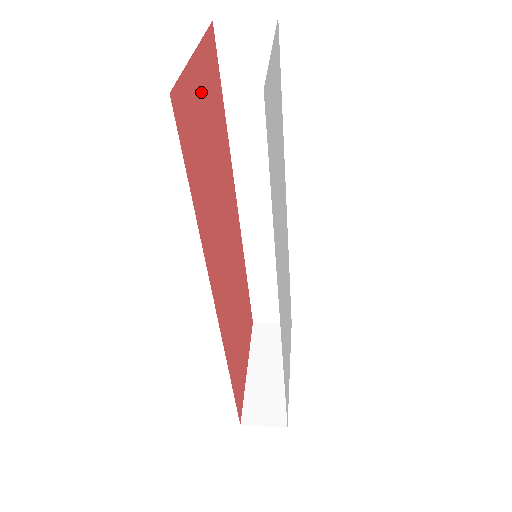
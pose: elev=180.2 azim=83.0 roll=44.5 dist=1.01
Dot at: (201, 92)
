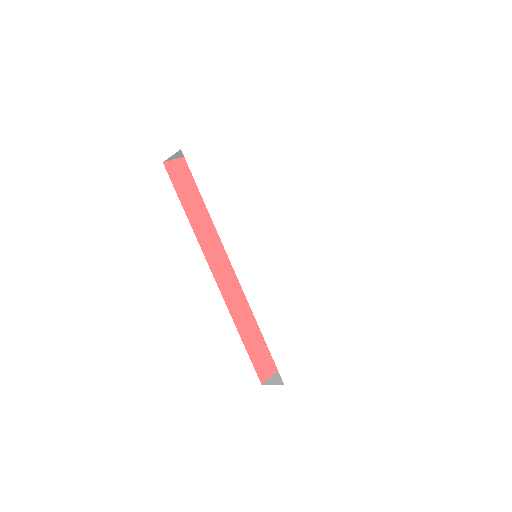
Dot at: occluded
